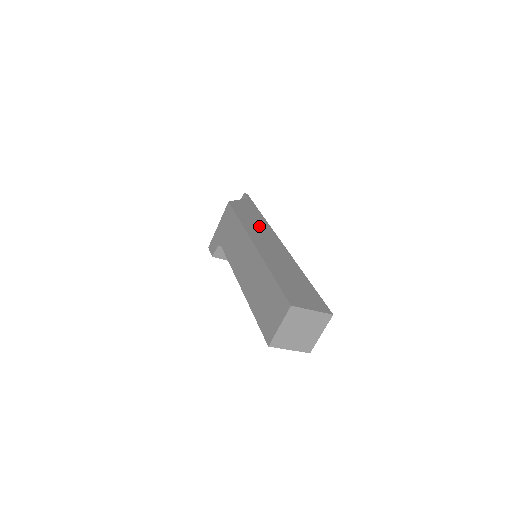
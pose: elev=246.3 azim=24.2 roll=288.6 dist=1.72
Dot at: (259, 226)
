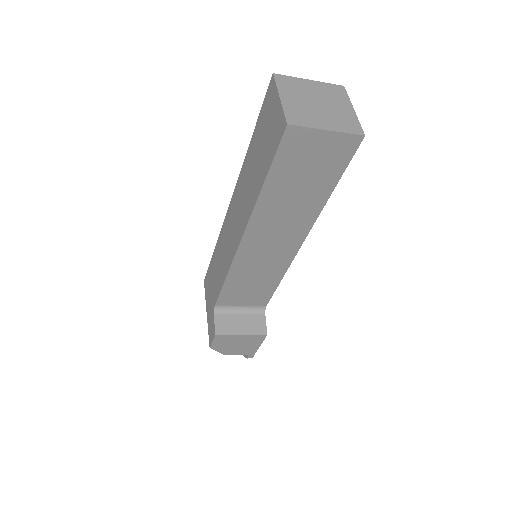
Dot at: occluded
